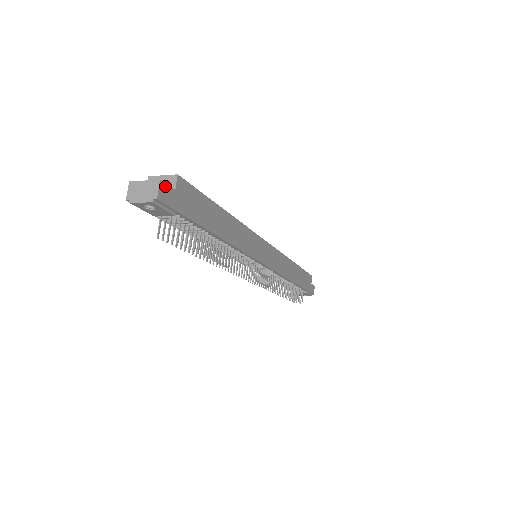
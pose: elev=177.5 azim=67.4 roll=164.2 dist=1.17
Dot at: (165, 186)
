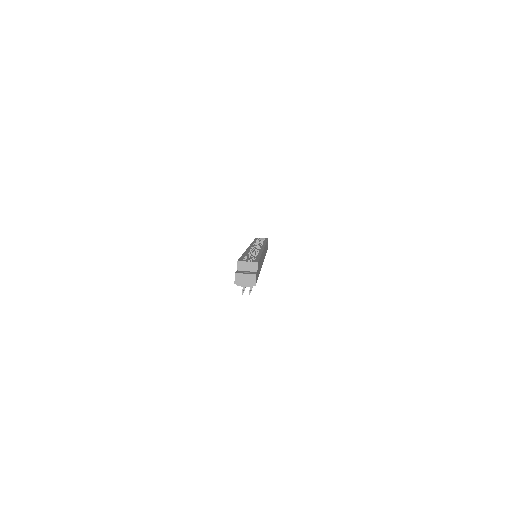
Dot at: (256, 275)
